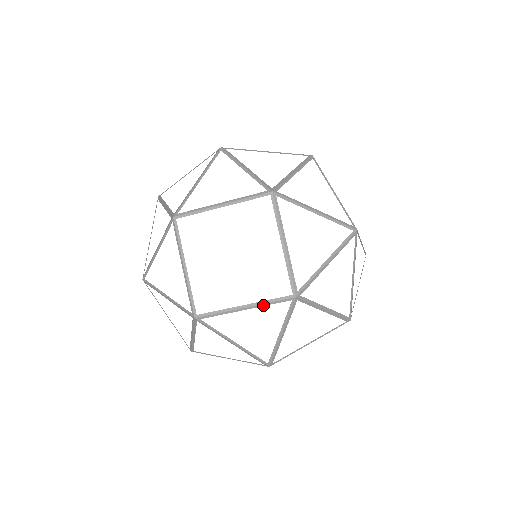
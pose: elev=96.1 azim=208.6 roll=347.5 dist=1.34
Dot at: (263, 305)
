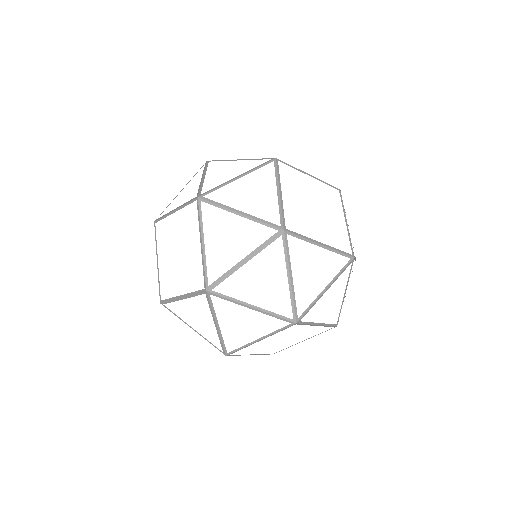
Dot at: (191, 296)
